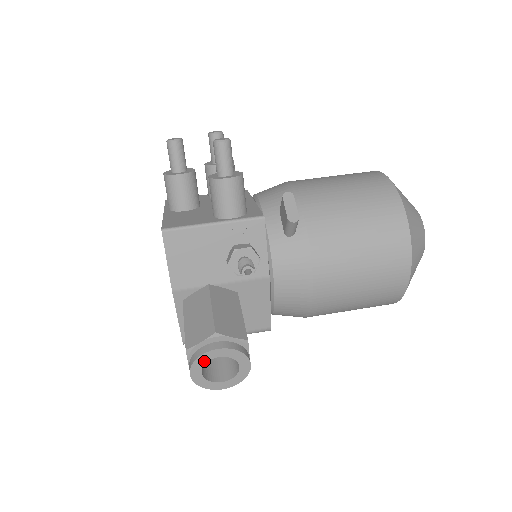
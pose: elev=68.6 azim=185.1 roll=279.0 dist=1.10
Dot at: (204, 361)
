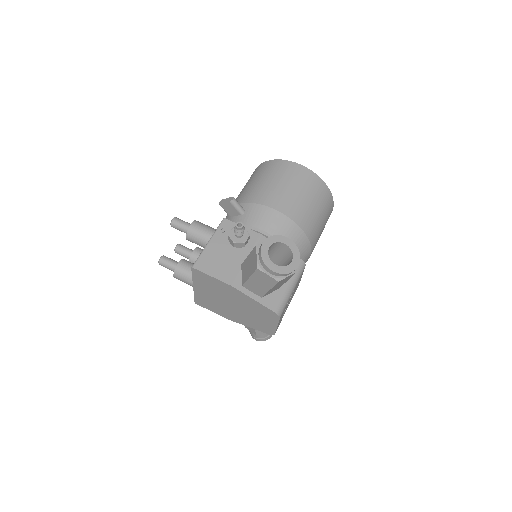
Dot at: (267, 256)
